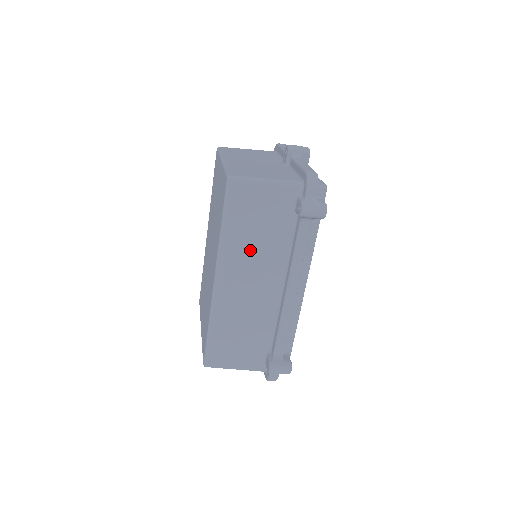
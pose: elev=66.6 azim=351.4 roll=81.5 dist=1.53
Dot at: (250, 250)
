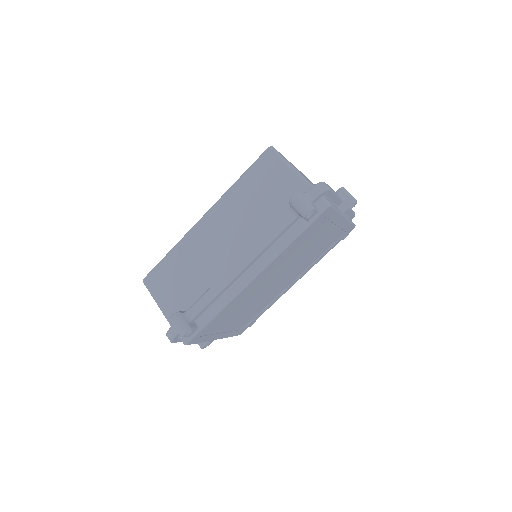
Dot at: (242, 211)
